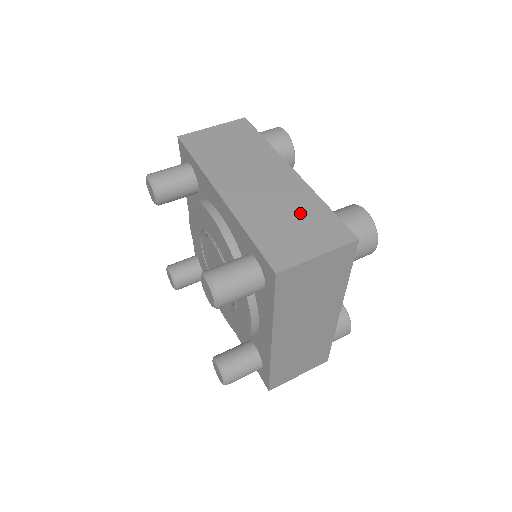
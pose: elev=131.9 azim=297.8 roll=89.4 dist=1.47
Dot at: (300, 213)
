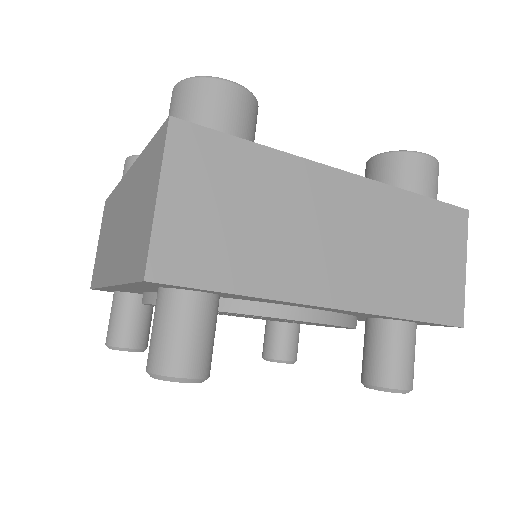
Dot at: (413, 235)
